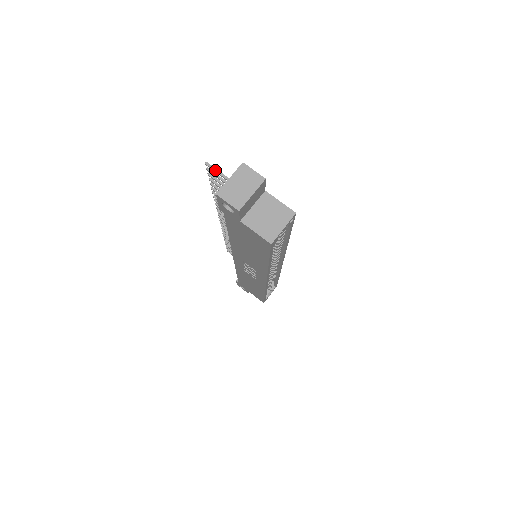
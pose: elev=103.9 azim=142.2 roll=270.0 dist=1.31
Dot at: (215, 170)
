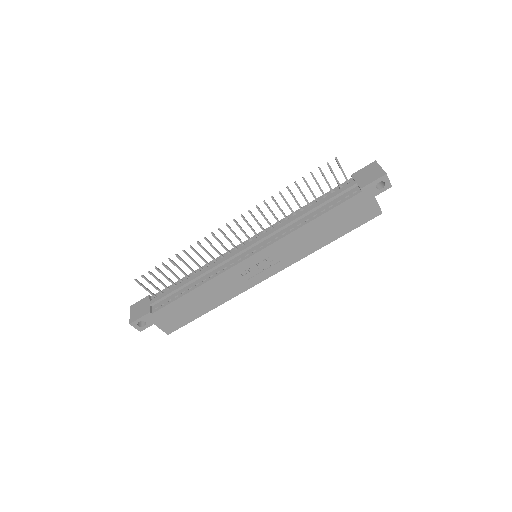
Dot at: occluded
